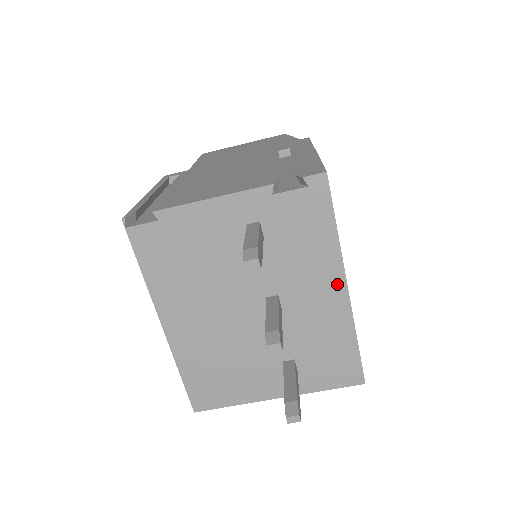
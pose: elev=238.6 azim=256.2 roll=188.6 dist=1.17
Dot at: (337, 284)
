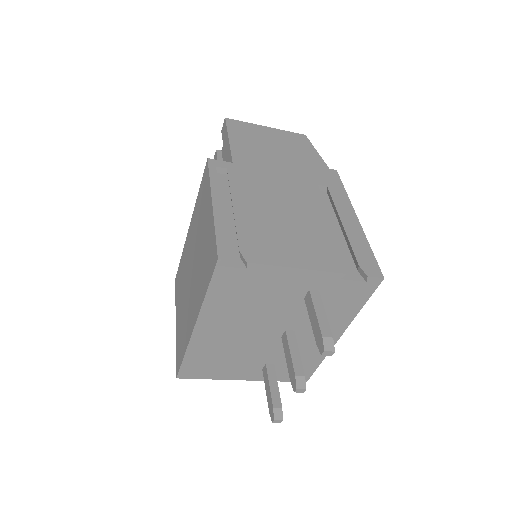
Dot at: (336, 334)
